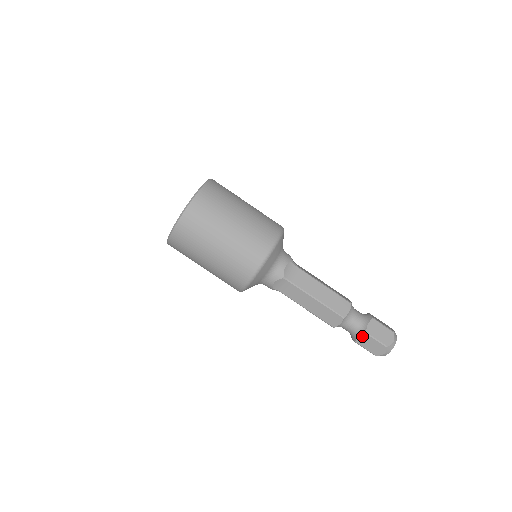
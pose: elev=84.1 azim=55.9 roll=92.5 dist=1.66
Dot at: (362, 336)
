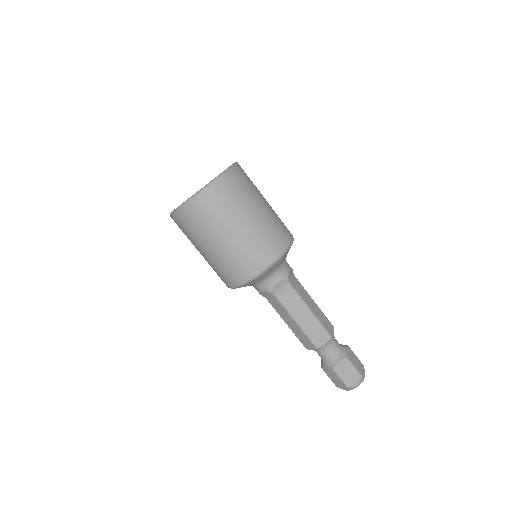
Dot at: (328, 368)
